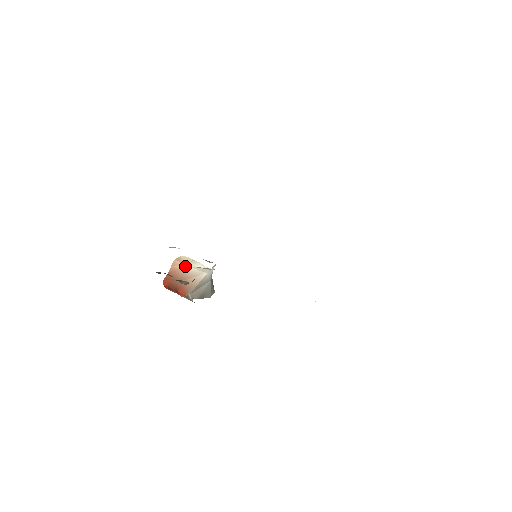
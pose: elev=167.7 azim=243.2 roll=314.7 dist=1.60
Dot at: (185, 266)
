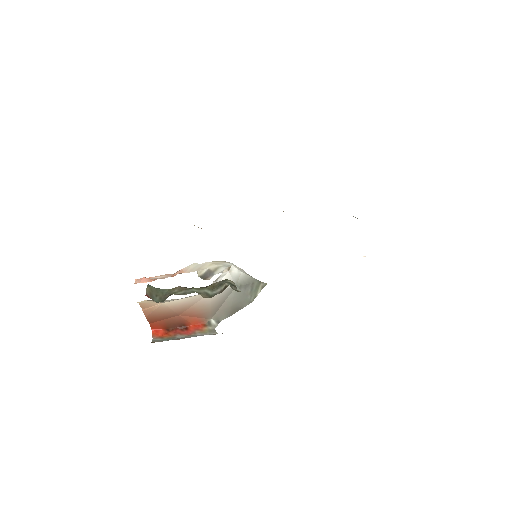
Dot at: (164, 303)
